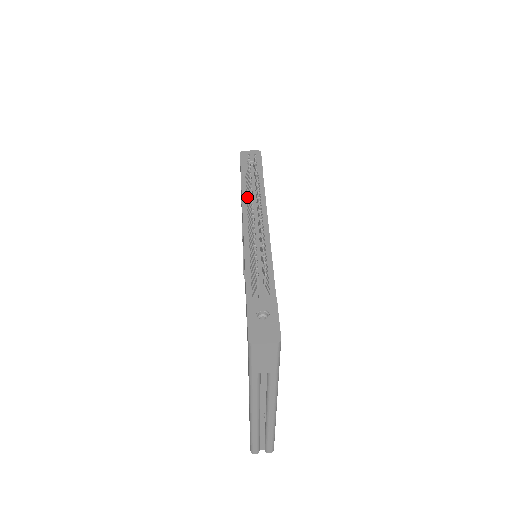
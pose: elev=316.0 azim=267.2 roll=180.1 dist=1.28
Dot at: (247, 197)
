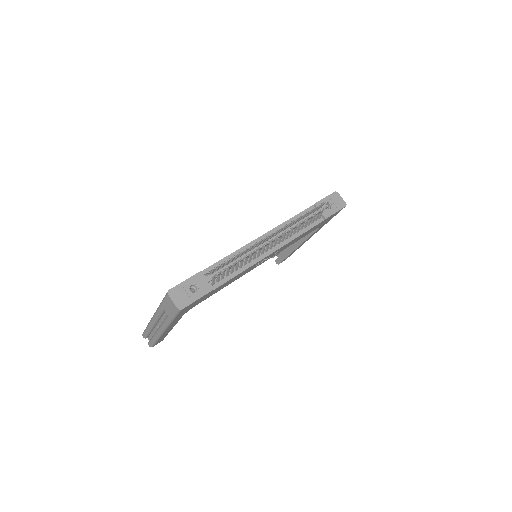
Dot at: occluded
